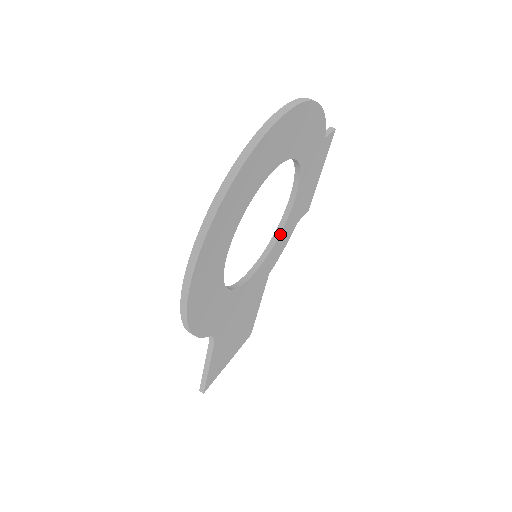
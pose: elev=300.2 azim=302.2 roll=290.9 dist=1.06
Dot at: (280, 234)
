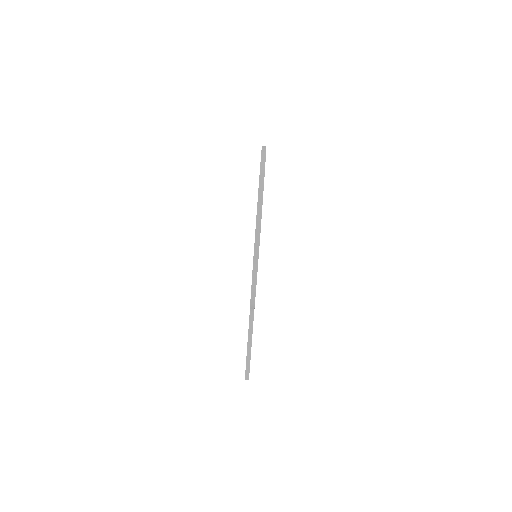
Dot at: occluded
